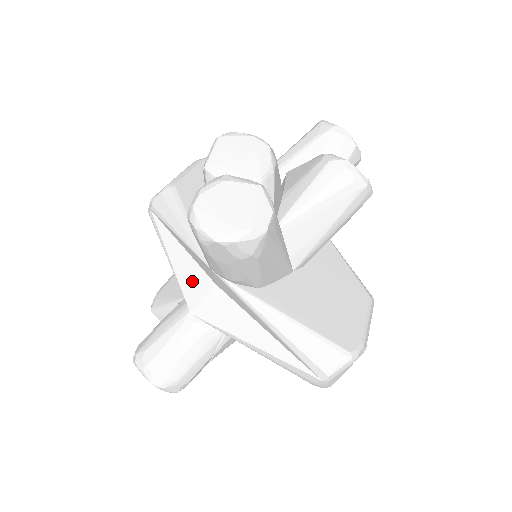
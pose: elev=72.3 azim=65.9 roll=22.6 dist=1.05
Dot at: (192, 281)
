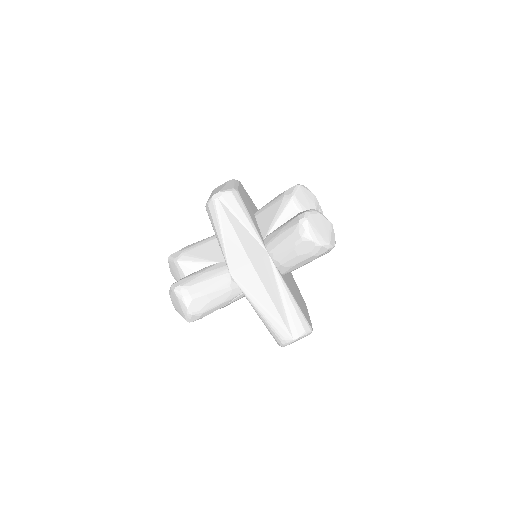
Dot at: (236, 254)
